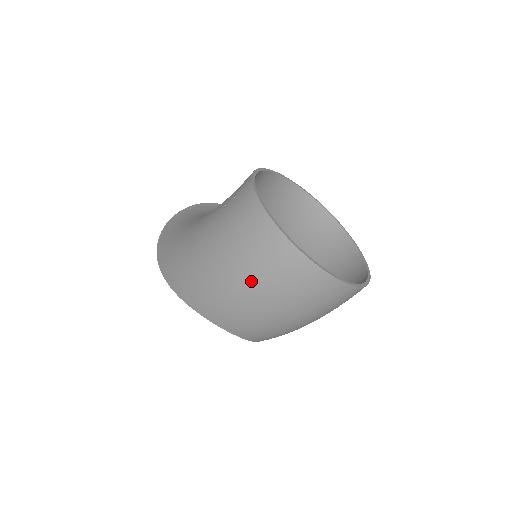
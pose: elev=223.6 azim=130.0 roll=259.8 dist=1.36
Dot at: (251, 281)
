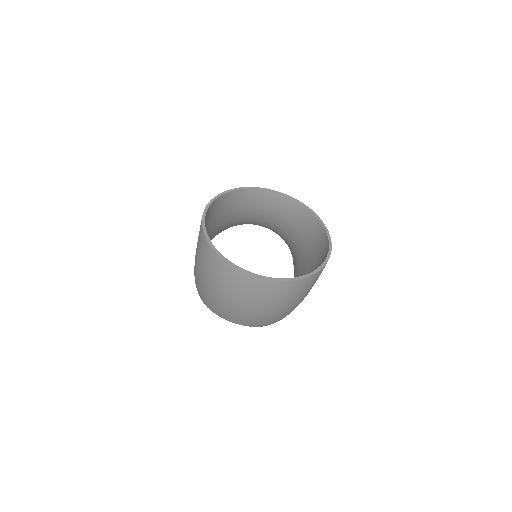
Dot at: (214, 287)
